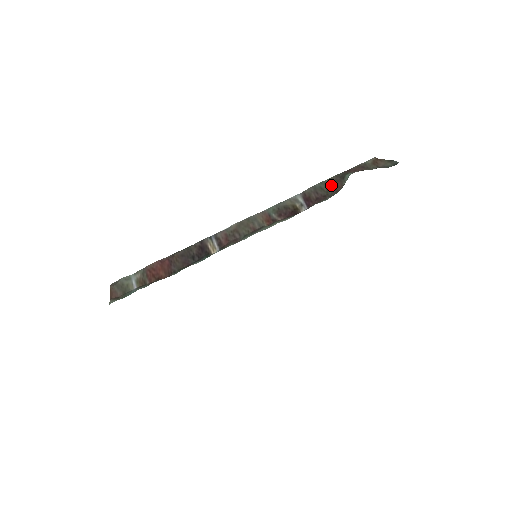
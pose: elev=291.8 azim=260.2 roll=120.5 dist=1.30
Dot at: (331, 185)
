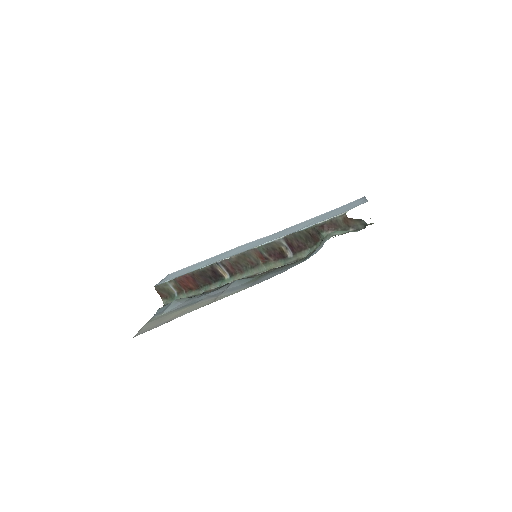
Dot at: (309, 236)
